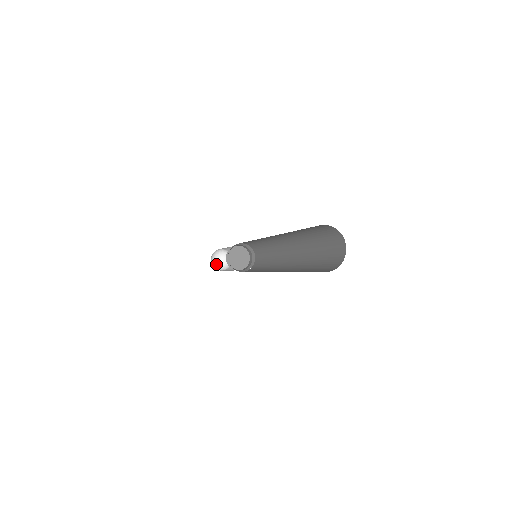
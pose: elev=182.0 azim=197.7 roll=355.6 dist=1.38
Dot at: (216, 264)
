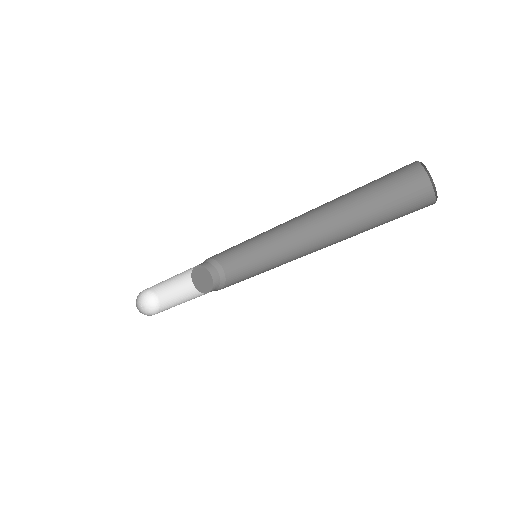
Dot at: (137, 305)
